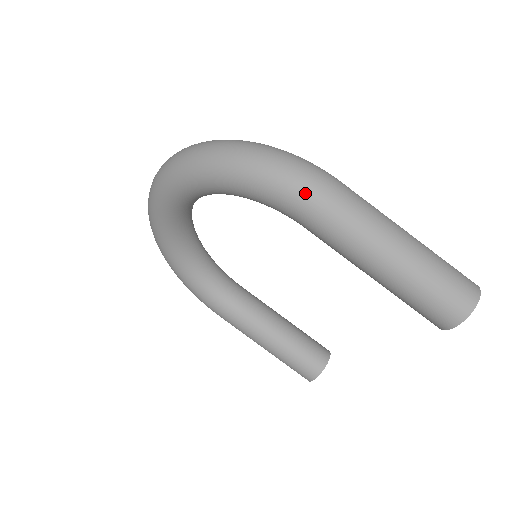
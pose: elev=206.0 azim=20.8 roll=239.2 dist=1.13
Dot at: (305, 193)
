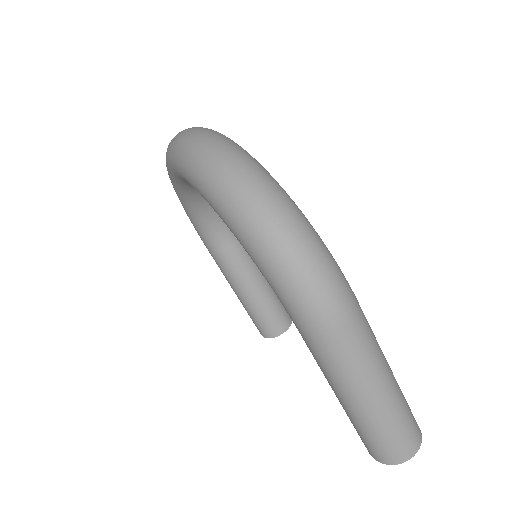
Dot at: (309, 316)
